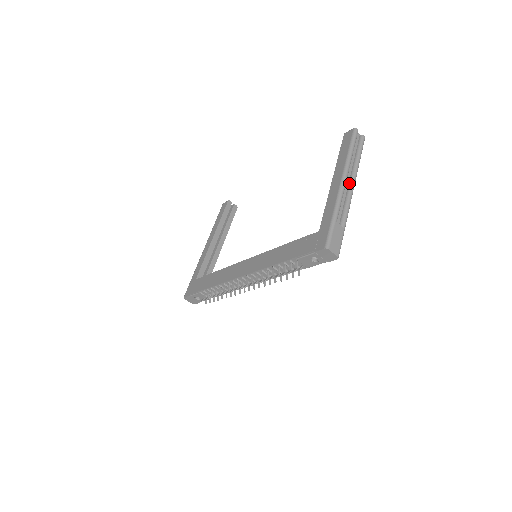
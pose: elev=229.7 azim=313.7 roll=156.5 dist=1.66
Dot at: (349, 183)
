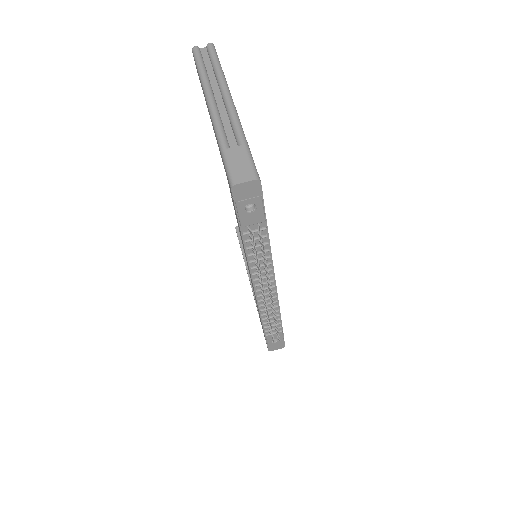
Dot at: (222, 99)
